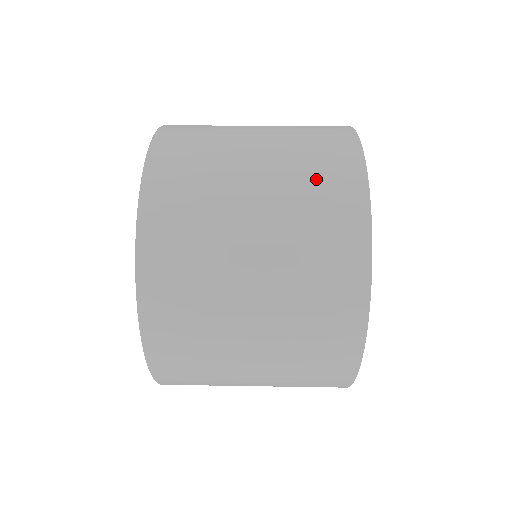
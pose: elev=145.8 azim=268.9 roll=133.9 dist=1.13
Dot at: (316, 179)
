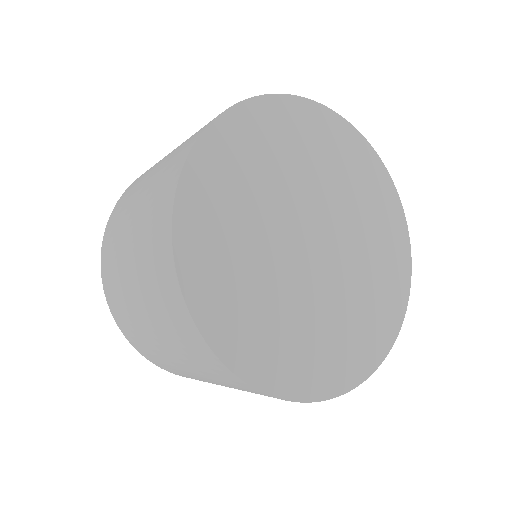
Dot at: occluded
